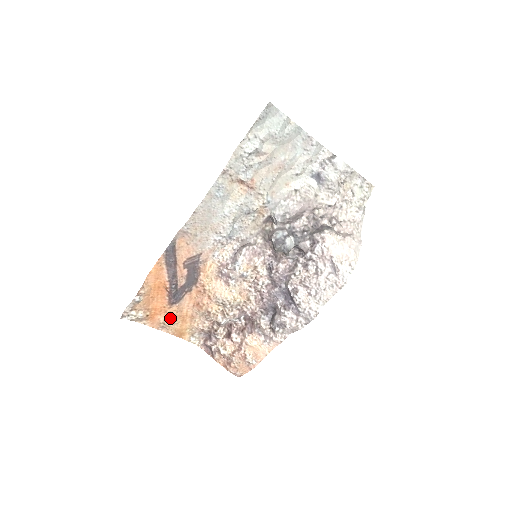
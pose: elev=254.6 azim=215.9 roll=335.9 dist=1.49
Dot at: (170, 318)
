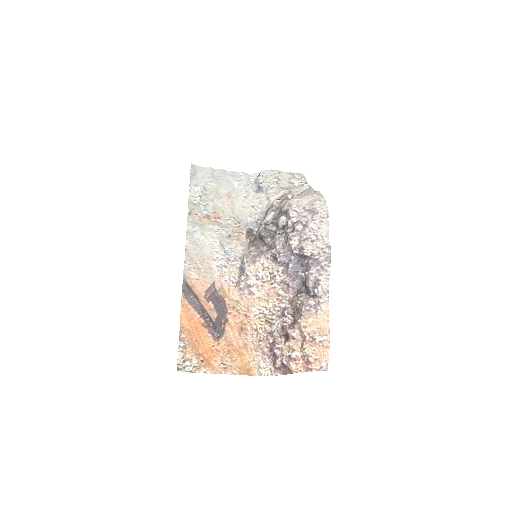
Dot at: (225, 355)
